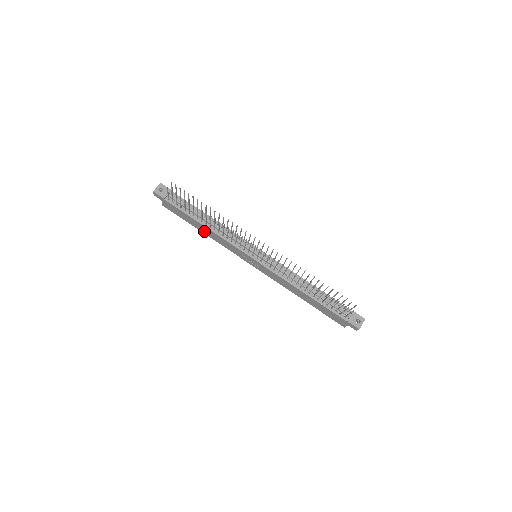
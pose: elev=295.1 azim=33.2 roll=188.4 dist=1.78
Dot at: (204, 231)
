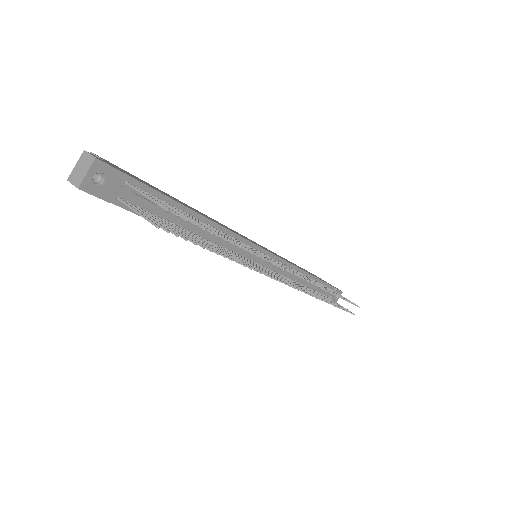
Dot at: occluded
